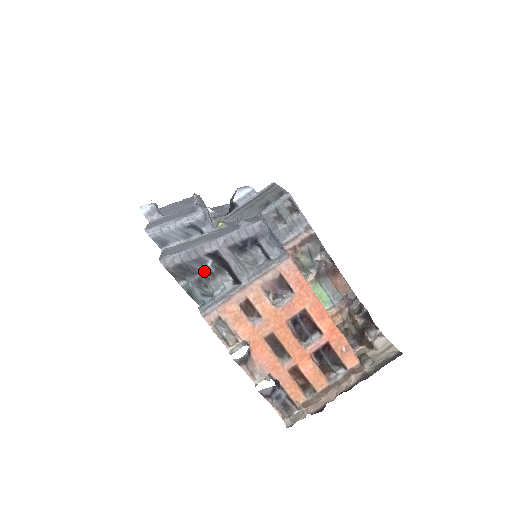
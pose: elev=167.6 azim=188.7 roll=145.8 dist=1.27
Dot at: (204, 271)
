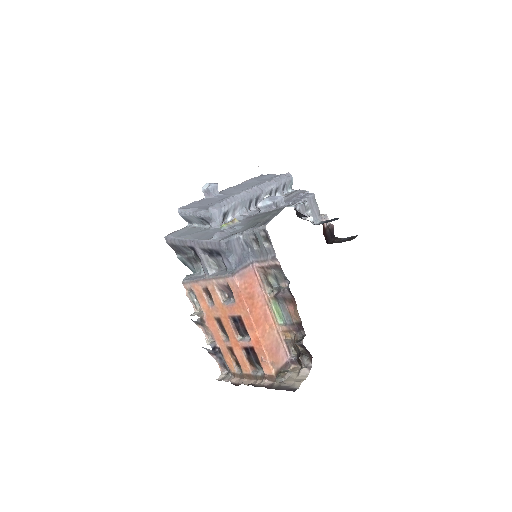
Dot at: (190, 255)
